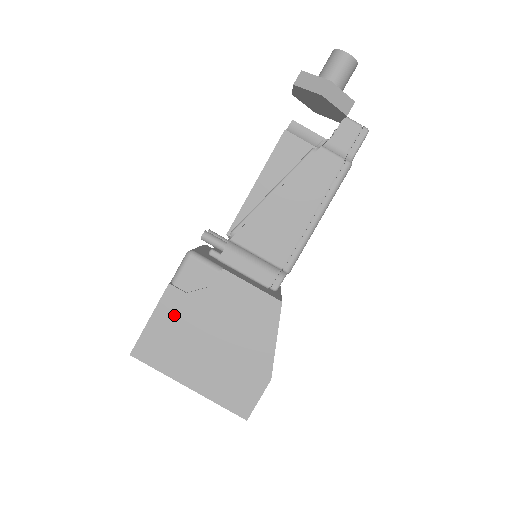
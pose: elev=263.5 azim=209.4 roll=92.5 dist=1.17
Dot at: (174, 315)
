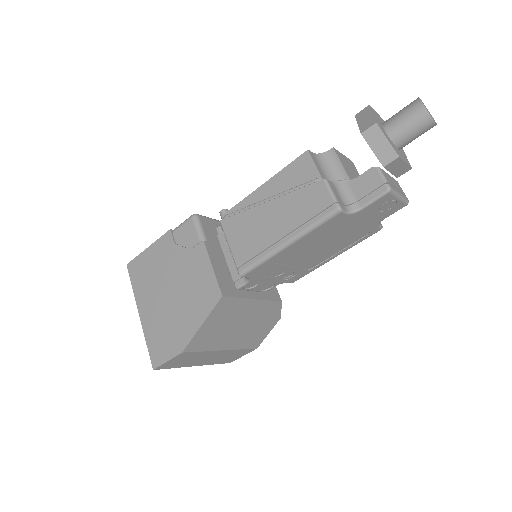
Dot at: (160, 255)
